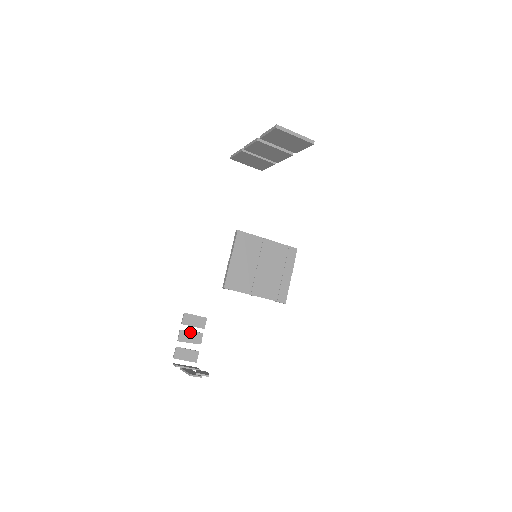
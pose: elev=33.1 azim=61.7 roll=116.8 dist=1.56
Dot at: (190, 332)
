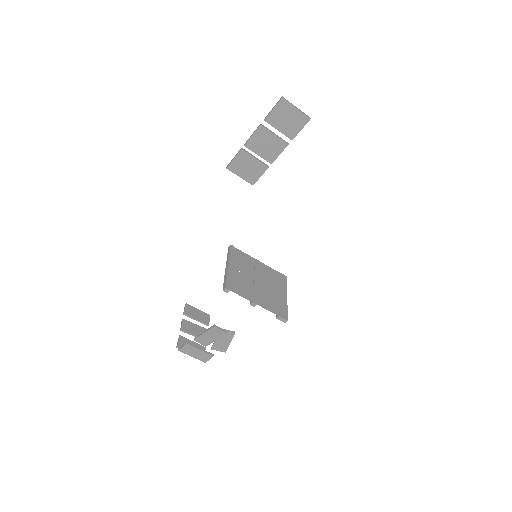
Dot at: (194, 324)
